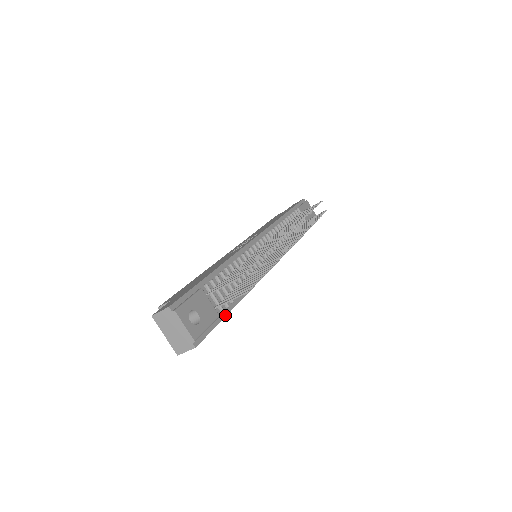
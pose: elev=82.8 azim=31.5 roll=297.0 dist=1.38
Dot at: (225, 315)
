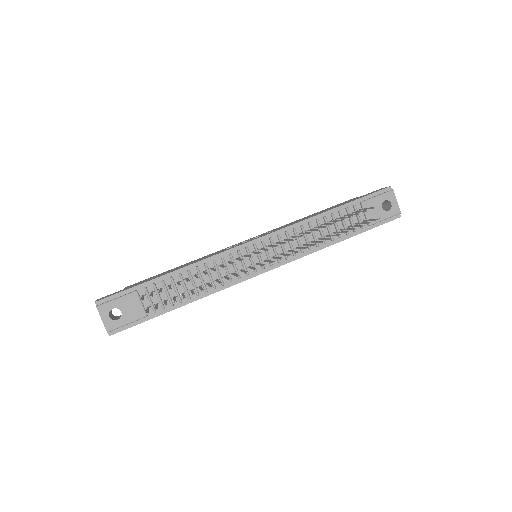
Dot at: (158, 315)
